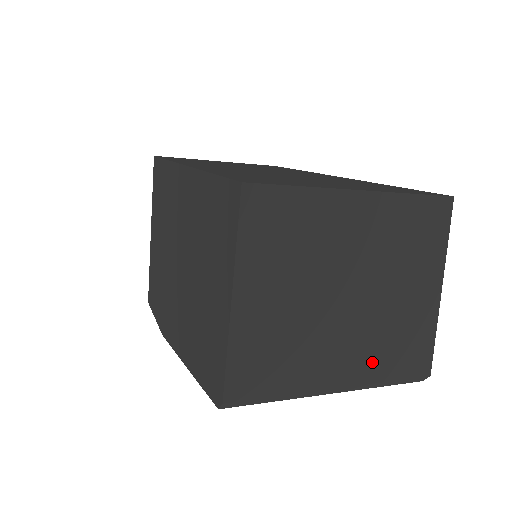
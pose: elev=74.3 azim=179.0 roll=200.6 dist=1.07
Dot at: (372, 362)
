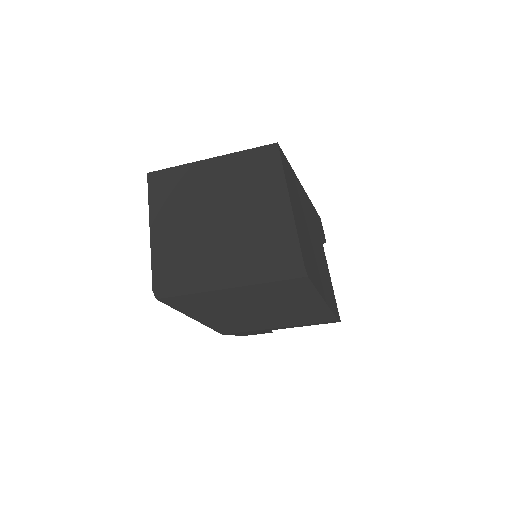
Dot at: (248, 259)
